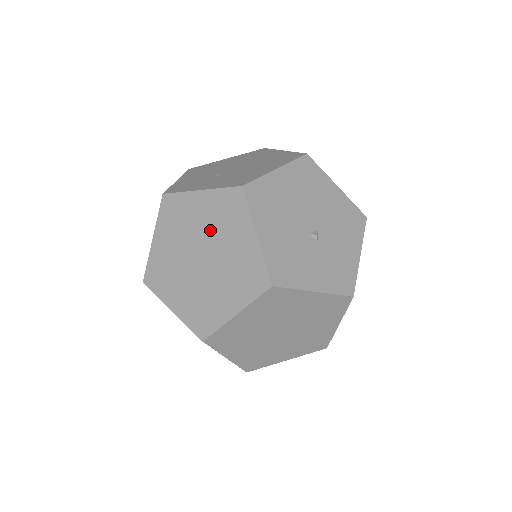
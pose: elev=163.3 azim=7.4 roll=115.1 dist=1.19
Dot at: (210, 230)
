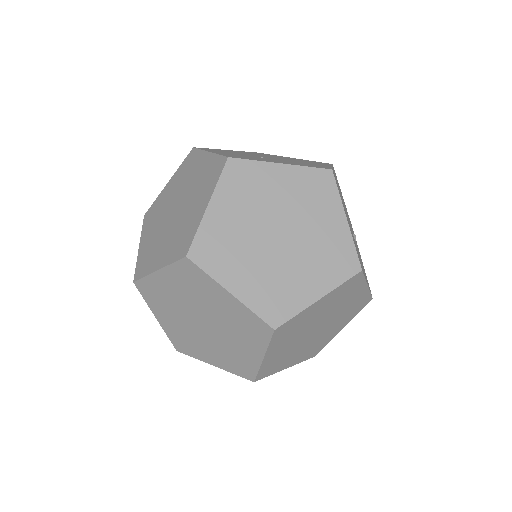
Dot at: (292, 206)
